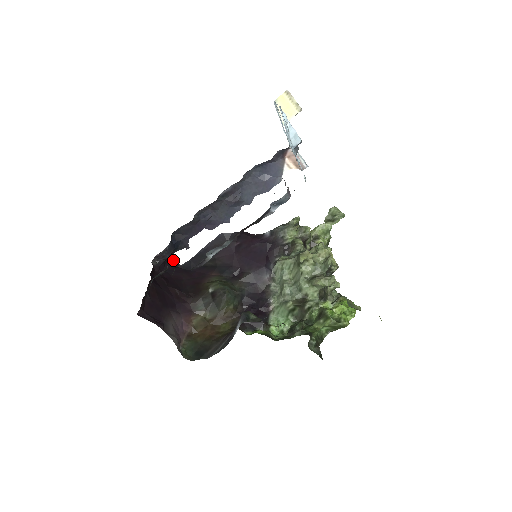
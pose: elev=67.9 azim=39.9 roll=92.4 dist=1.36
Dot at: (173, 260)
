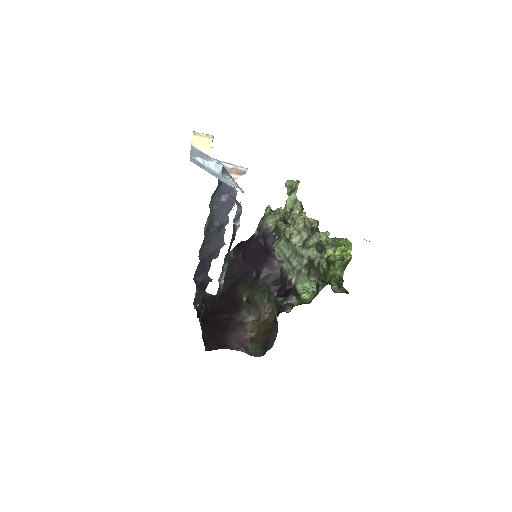
Dot at: (208, 295)
